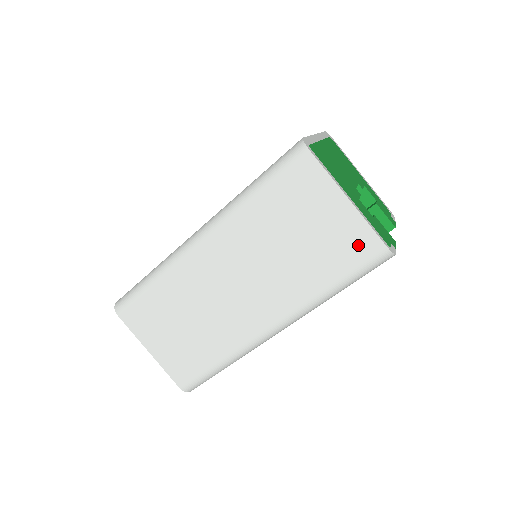
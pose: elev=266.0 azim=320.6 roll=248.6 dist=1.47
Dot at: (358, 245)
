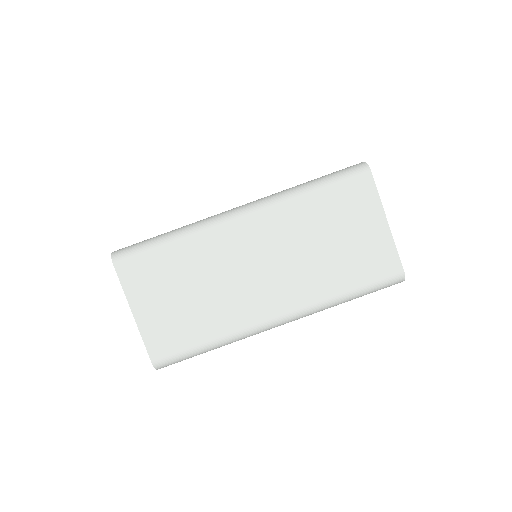
Dot at: (382, 263)
